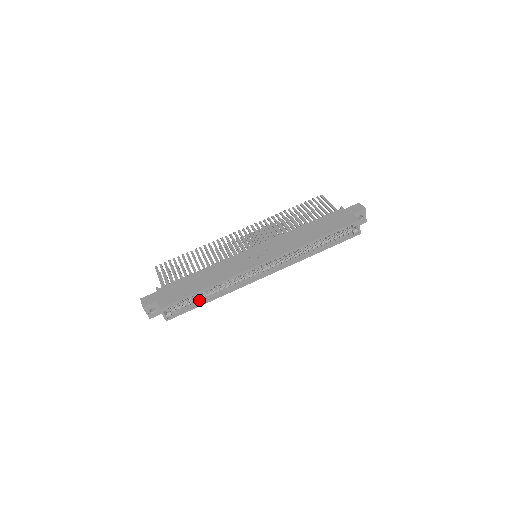
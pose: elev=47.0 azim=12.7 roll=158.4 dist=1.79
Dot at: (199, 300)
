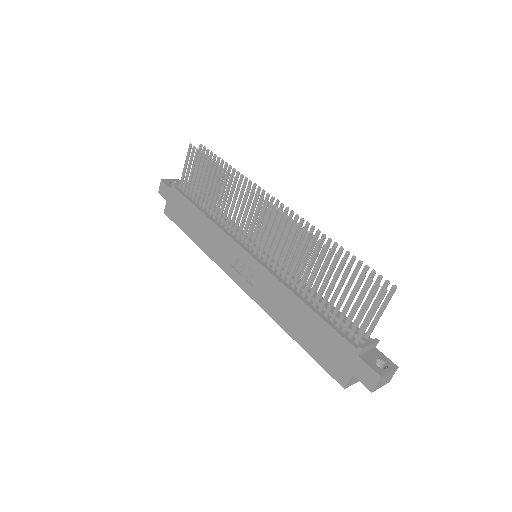
Dot at: occluded
